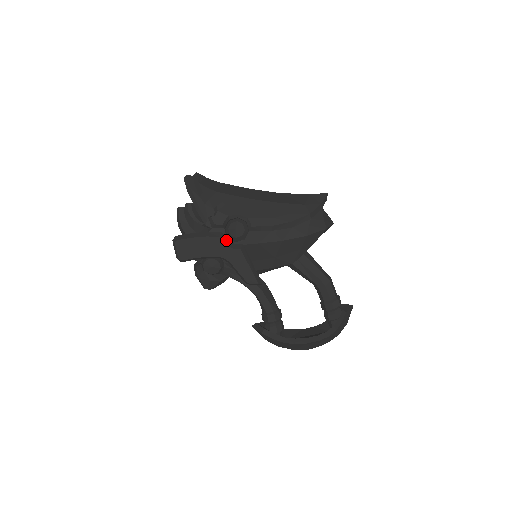
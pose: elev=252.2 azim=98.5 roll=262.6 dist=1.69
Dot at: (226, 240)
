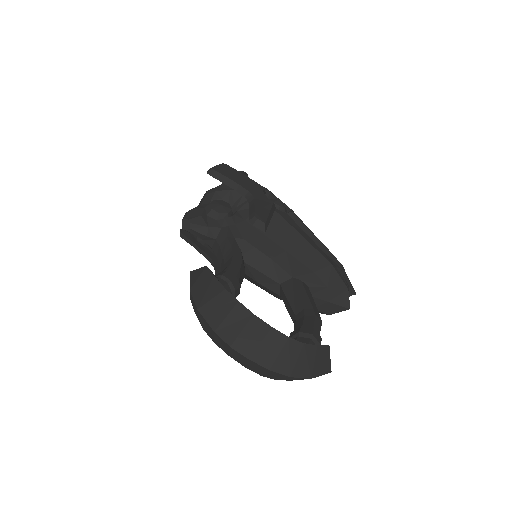
Dot at: occluded
